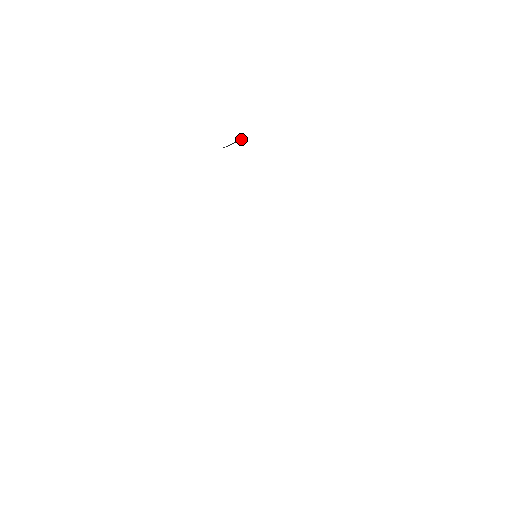
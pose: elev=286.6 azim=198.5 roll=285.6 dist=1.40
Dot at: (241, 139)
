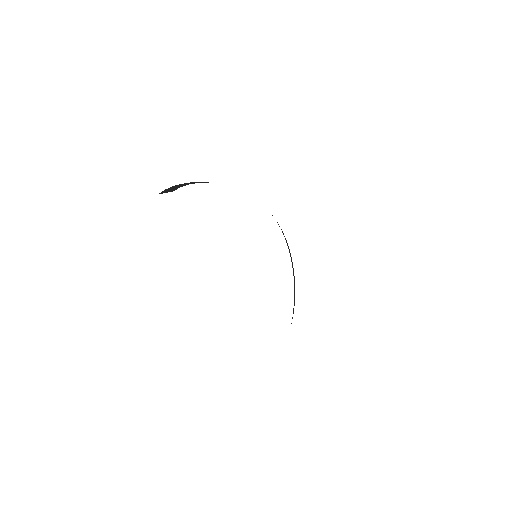
Dot at: (174, 189)
